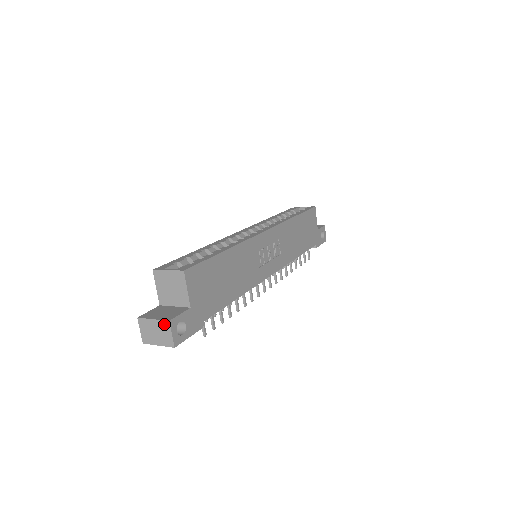
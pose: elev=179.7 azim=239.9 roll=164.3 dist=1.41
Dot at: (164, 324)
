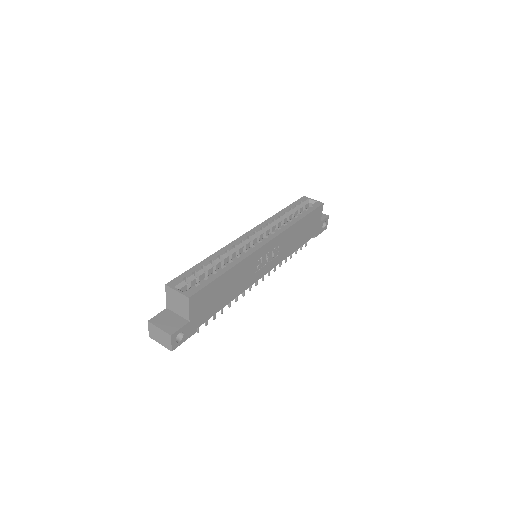
Dot at: (167, 335)
